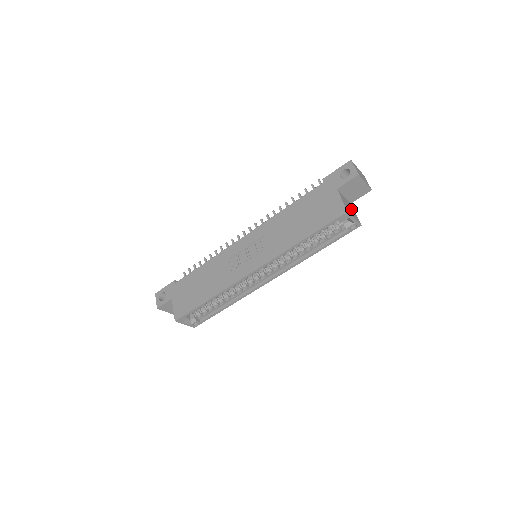
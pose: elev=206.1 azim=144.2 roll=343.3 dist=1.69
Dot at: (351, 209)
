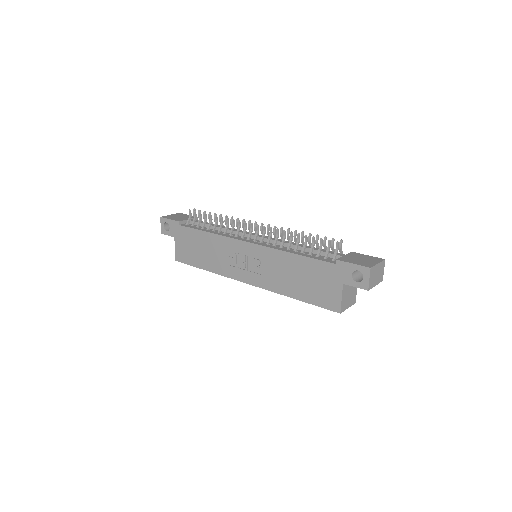
Dot at: (352, 292)
